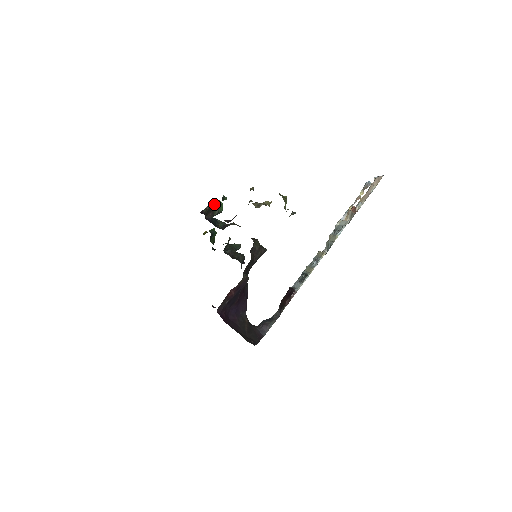
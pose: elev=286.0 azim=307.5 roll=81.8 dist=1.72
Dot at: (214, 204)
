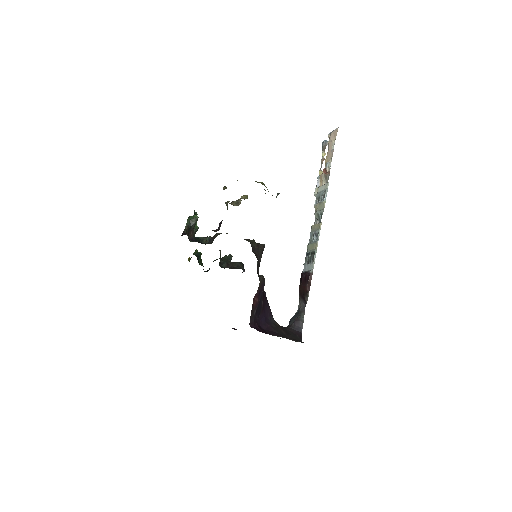
Dot at: (191, 221)
